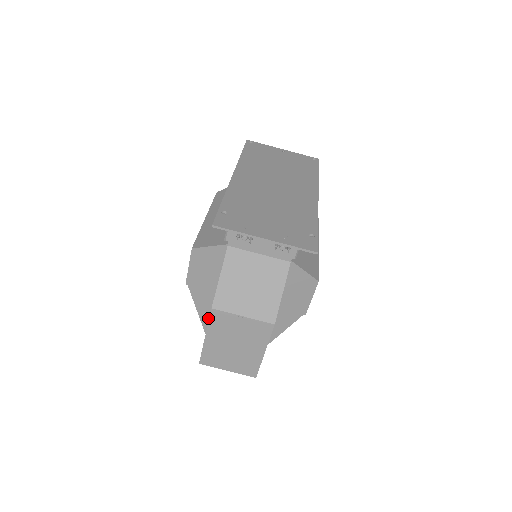
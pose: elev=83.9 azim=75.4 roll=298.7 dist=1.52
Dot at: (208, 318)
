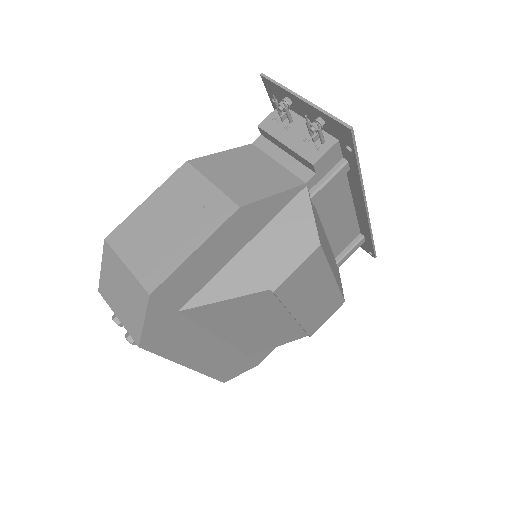
Dot at: occluded
